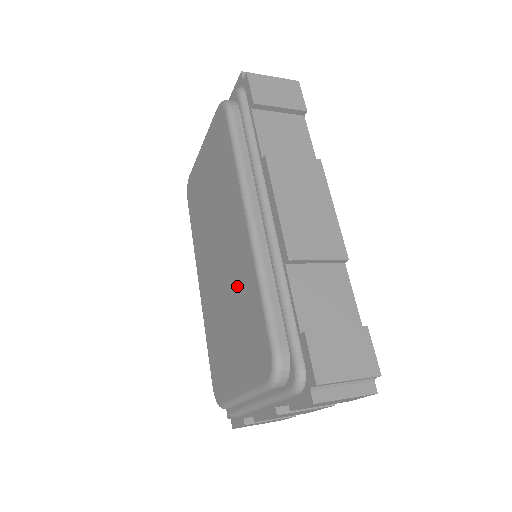
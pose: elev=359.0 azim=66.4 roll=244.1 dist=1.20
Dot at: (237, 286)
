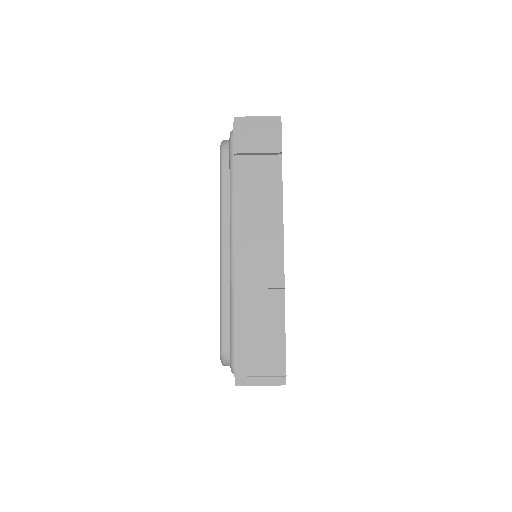
Dot at: occluded
